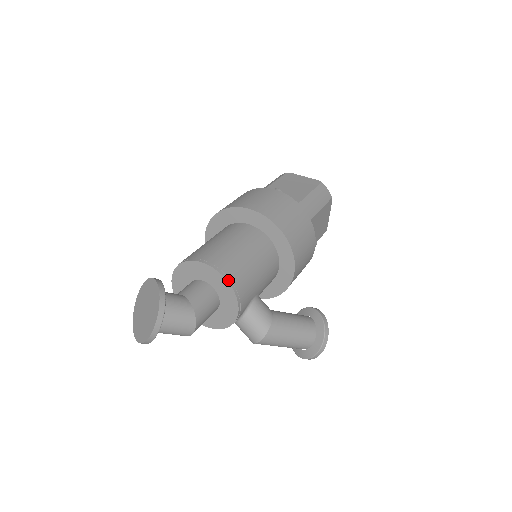
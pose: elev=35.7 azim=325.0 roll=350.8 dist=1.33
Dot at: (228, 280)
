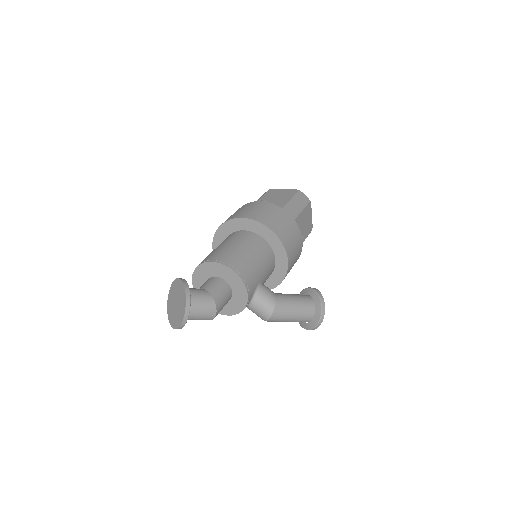
Dot at: (235, 271)
